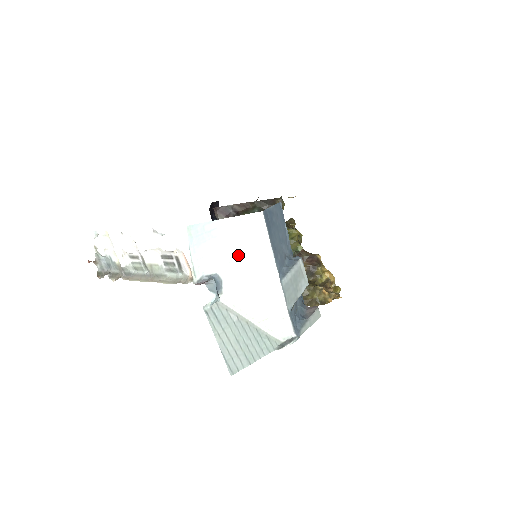
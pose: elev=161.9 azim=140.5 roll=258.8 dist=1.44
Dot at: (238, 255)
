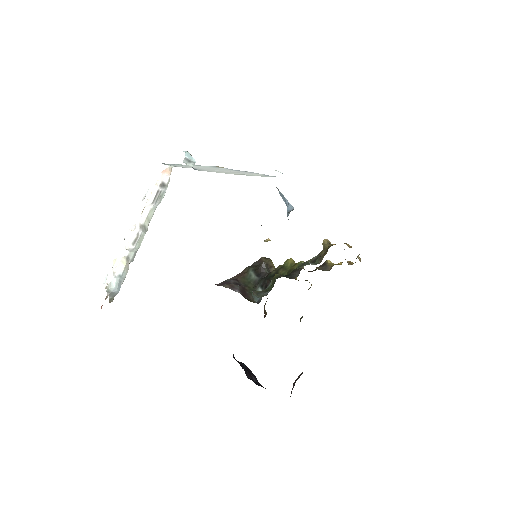
Dot at: (205, 168)
